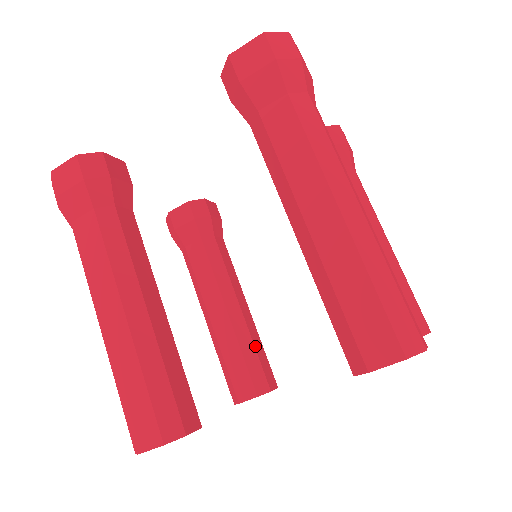
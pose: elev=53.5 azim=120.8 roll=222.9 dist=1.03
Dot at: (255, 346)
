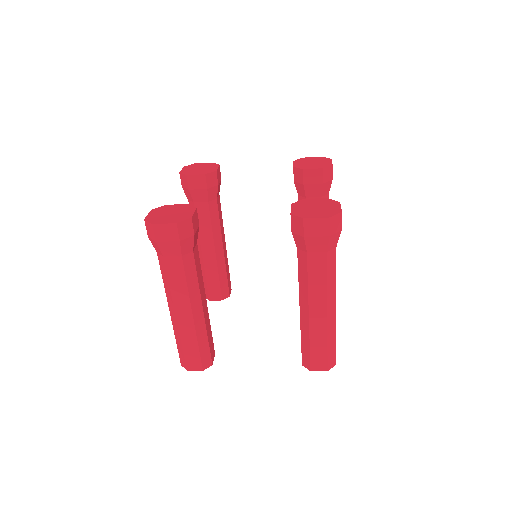
Dot at: (227, 272)
